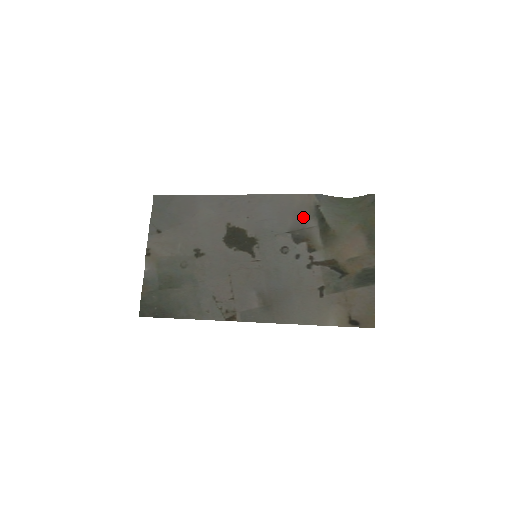
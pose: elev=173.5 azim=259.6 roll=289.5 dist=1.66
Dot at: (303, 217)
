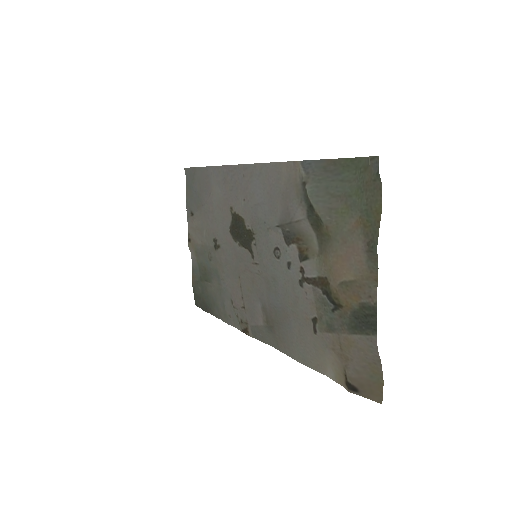
Dot at: (290, 202)
